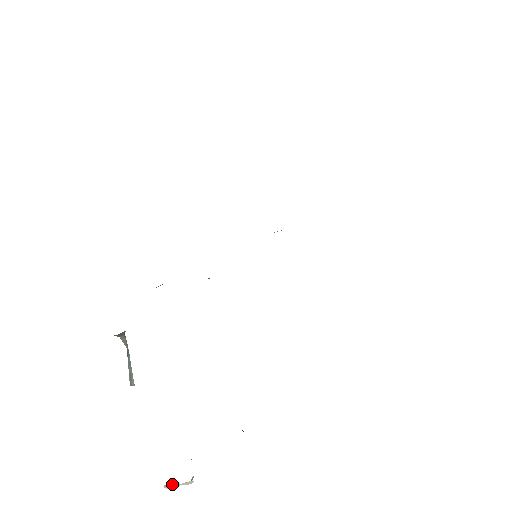
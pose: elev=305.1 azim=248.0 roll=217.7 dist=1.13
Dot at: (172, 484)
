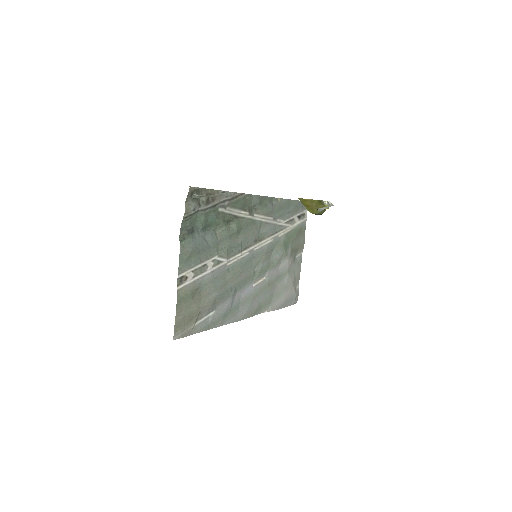
Dot at: (321, 209)
